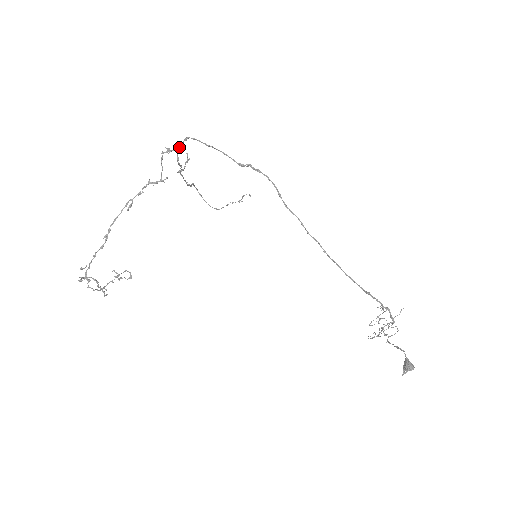
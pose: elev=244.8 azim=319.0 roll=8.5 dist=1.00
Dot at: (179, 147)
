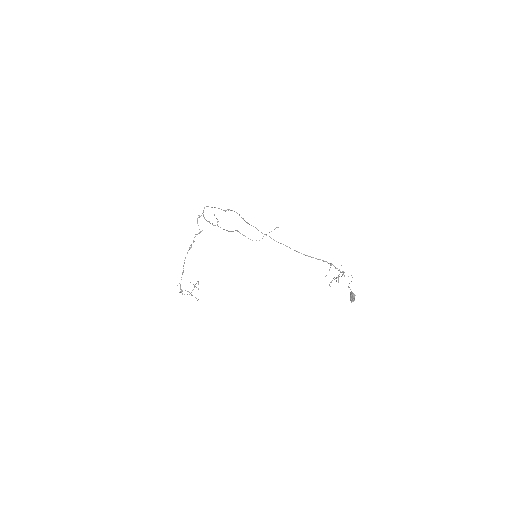
Dot at: occluded
